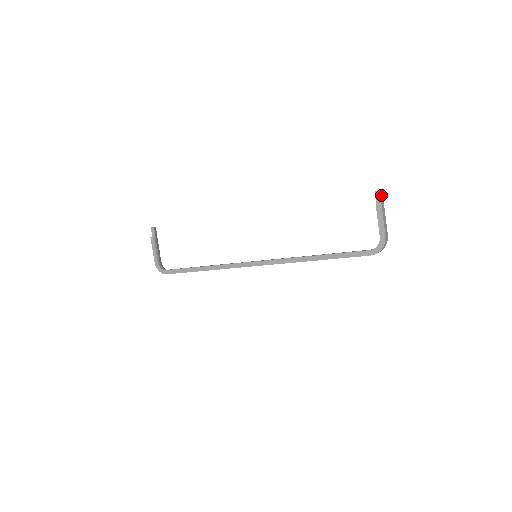
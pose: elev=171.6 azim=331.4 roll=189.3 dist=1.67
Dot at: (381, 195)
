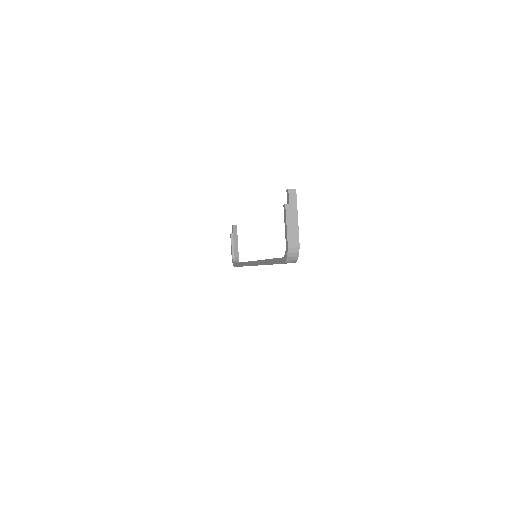
Dot at: (289, 195)
